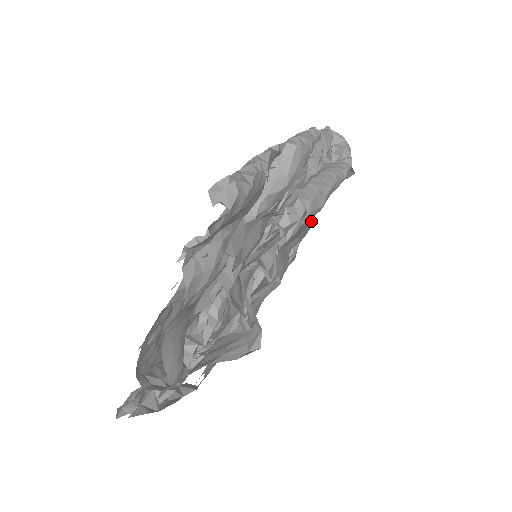
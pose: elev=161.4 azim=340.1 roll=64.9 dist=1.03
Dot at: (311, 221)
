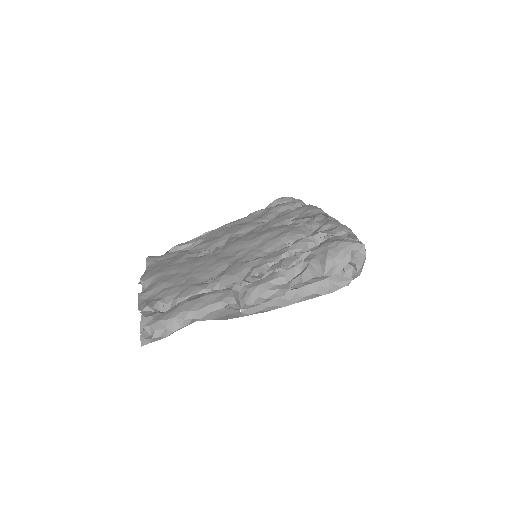
Dot at: occluded
